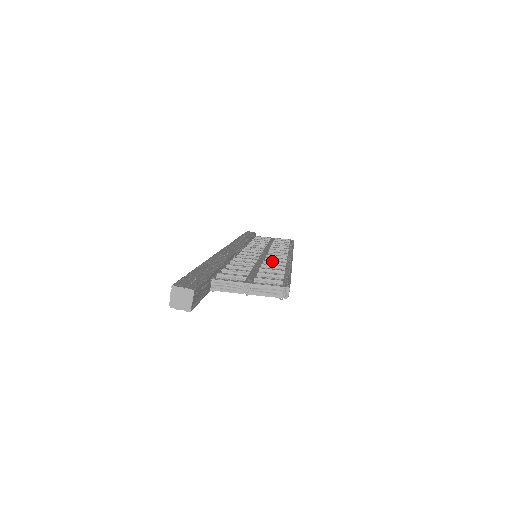
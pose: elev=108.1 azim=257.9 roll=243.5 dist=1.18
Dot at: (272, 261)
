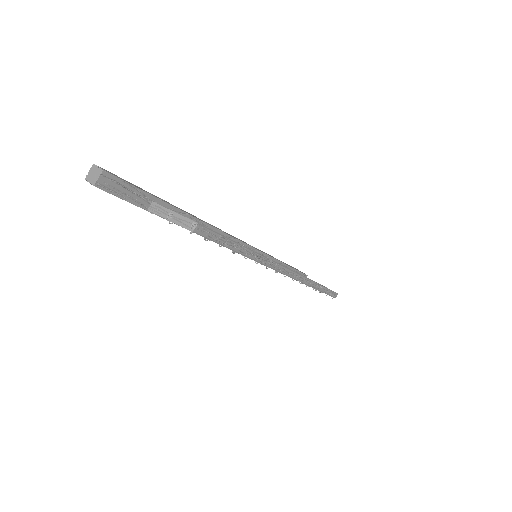
Dot at: occluded
